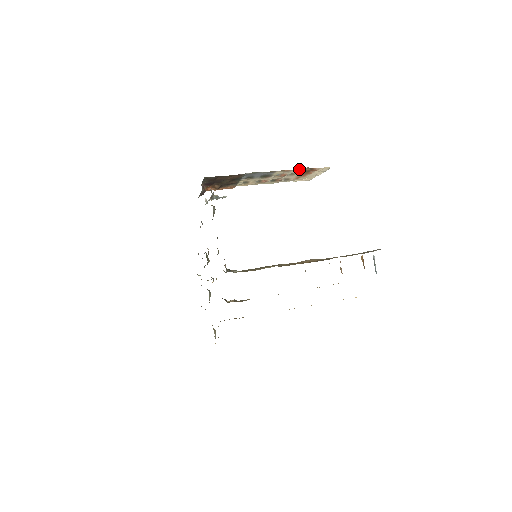
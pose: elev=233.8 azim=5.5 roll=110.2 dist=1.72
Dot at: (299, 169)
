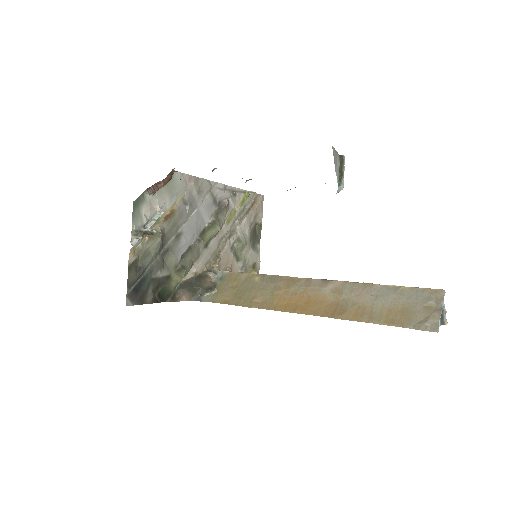
Dot at: occluded
